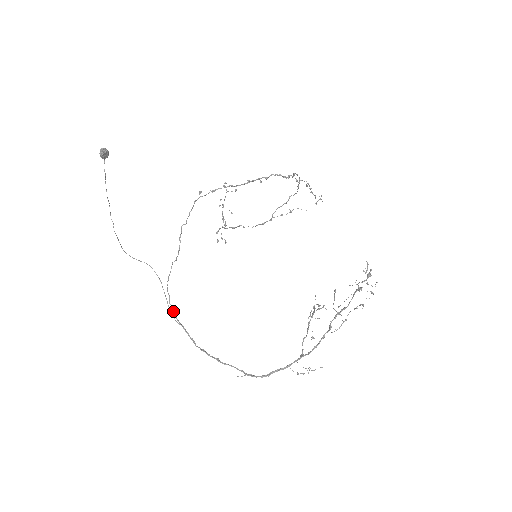
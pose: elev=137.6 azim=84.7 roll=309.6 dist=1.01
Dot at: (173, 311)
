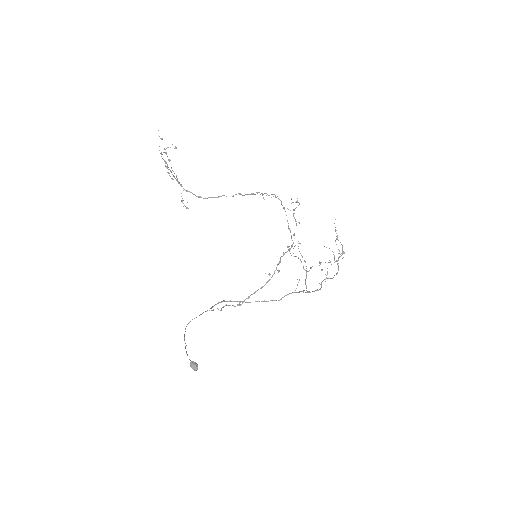
Dot at: (212, 307)
